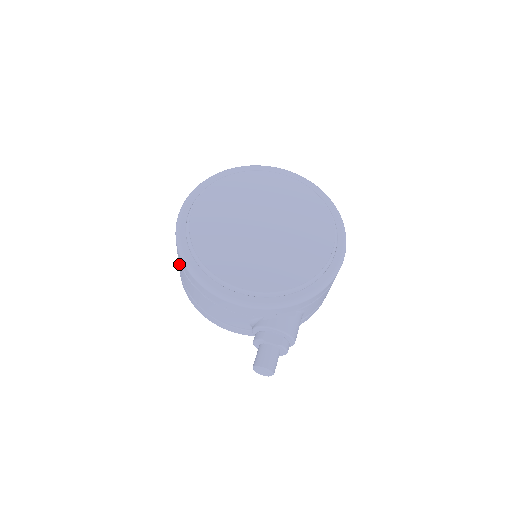
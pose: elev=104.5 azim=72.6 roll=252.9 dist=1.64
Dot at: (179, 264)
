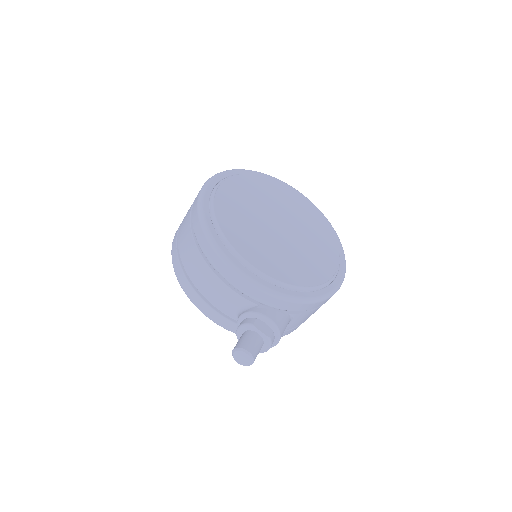
Dot at: (185, 229)
